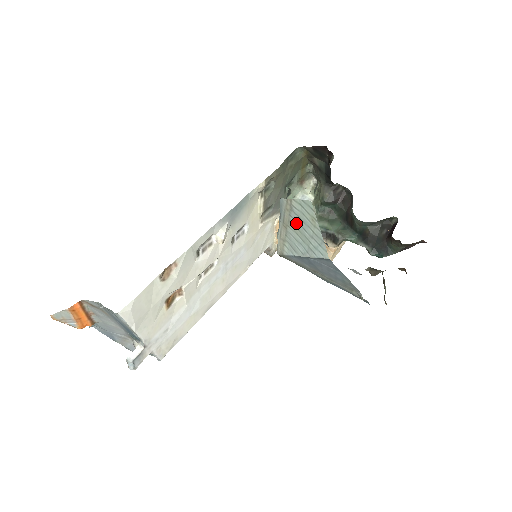
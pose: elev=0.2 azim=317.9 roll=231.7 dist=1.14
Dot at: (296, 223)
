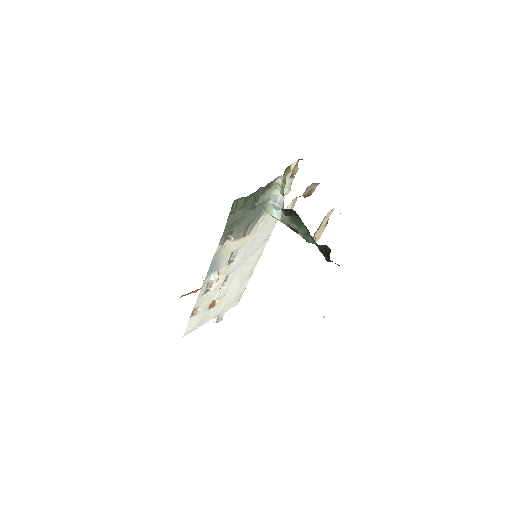
Dot at: occluded
